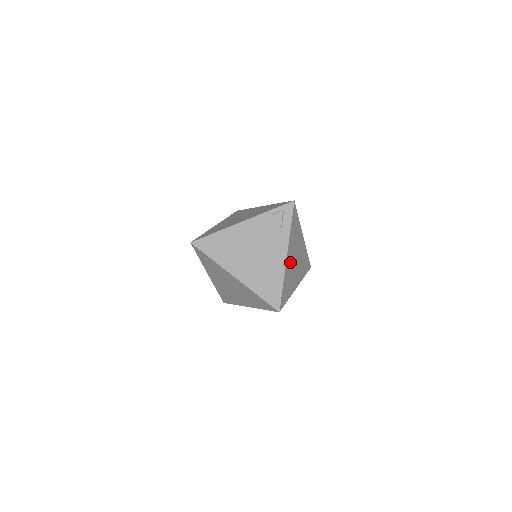
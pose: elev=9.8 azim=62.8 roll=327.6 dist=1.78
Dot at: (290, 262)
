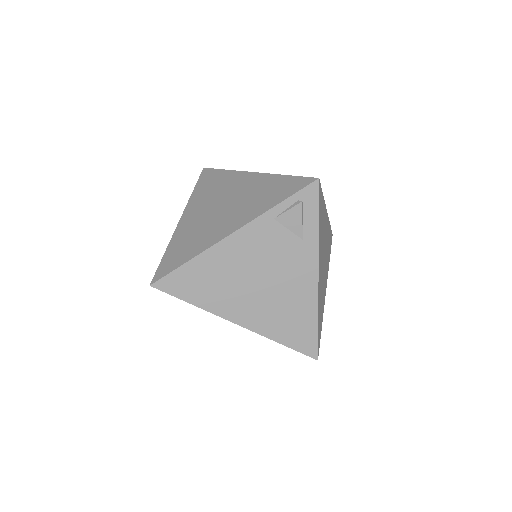
Dot at: (320, 275)
